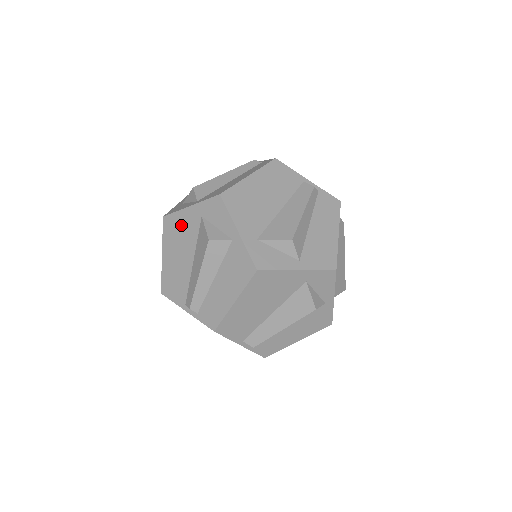
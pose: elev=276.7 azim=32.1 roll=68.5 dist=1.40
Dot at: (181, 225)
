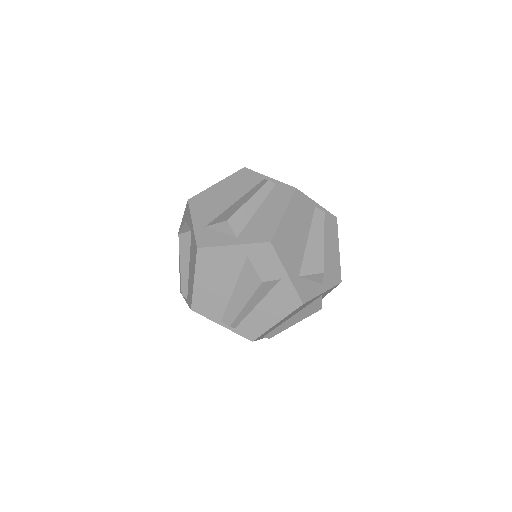
Dot at: (221, 259)
